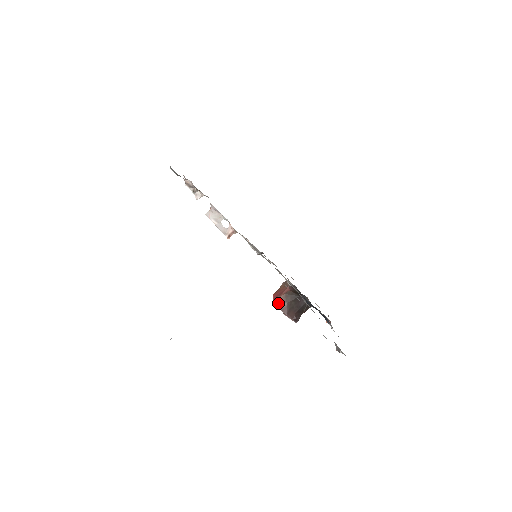
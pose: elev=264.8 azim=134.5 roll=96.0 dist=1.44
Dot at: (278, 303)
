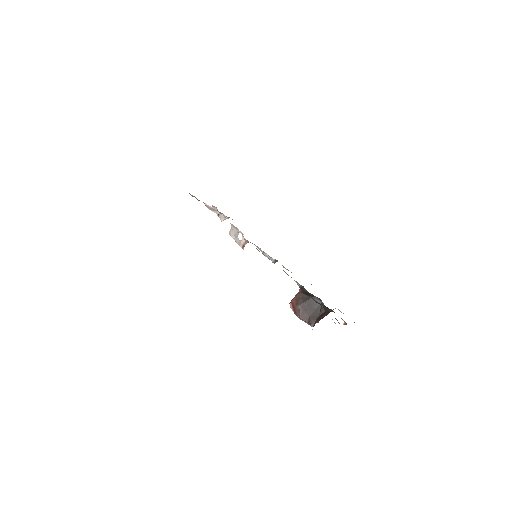
Dot at: (291, 306)
